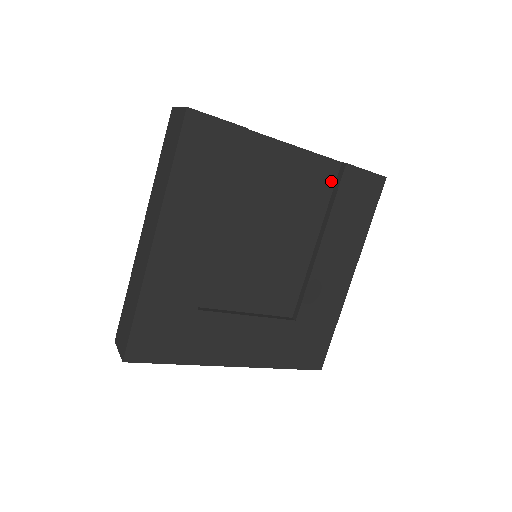
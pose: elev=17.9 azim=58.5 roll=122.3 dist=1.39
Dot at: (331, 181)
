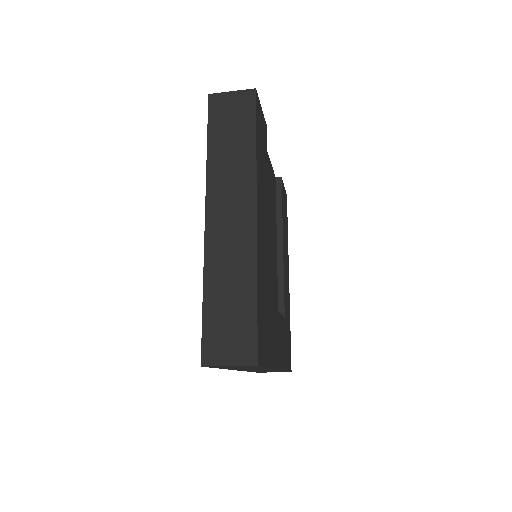
Dot at: (275, 191)
